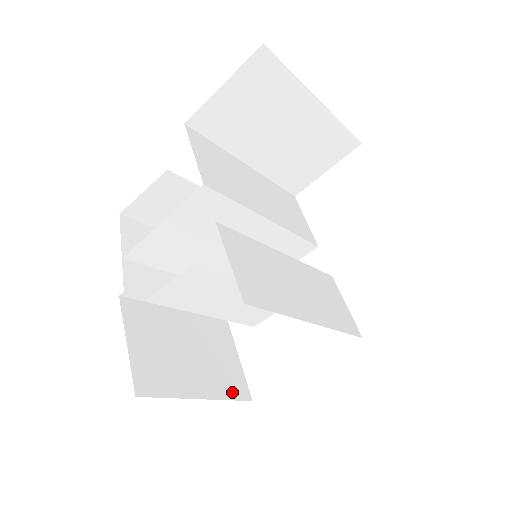
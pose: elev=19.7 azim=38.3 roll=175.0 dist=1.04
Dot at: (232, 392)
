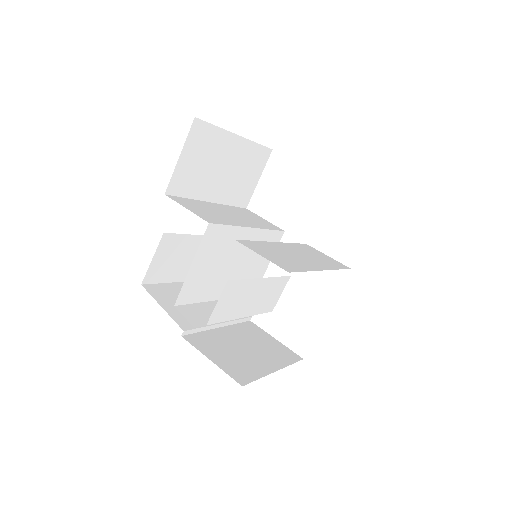
Dot at: (288, 360)
